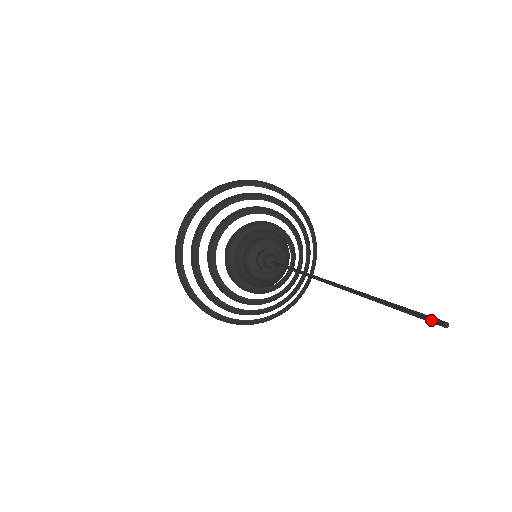
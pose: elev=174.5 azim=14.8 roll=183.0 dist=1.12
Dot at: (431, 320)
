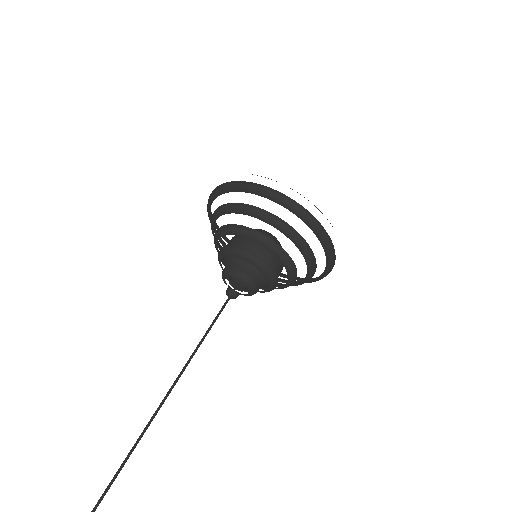
Dot at: out of frame
